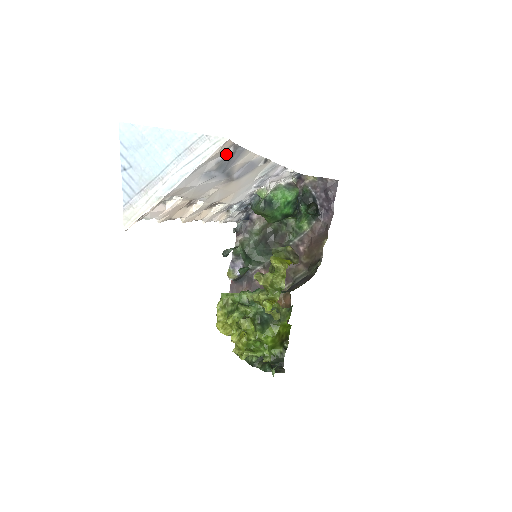
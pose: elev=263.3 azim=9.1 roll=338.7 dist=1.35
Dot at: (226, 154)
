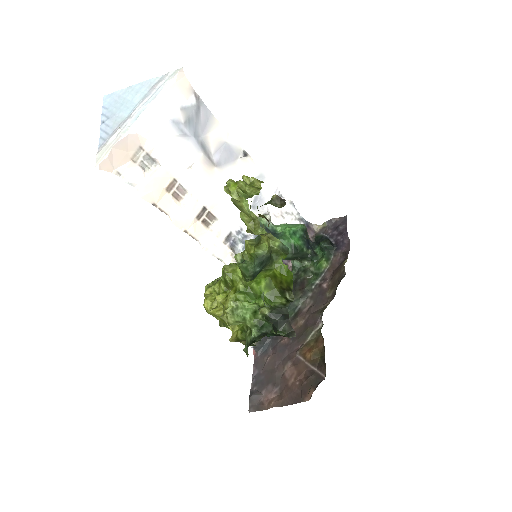
Dot at: (189, 103)
